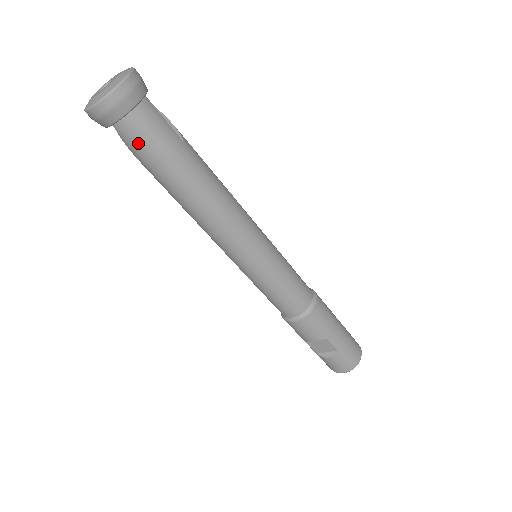
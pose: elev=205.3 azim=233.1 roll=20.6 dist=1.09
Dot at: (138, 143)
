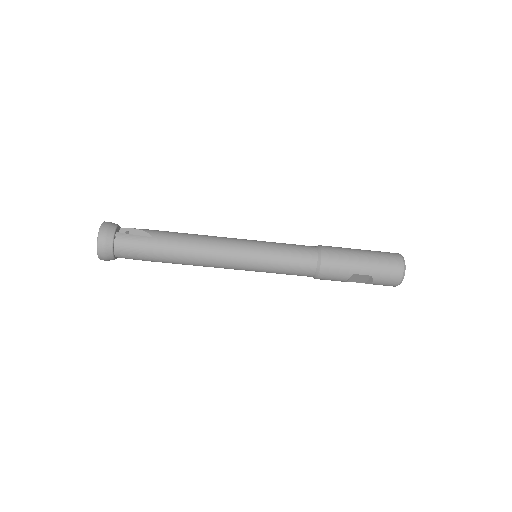
Dot at: (131, 257)
